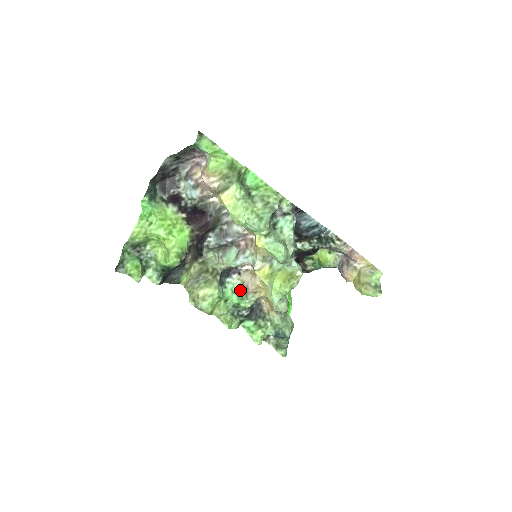
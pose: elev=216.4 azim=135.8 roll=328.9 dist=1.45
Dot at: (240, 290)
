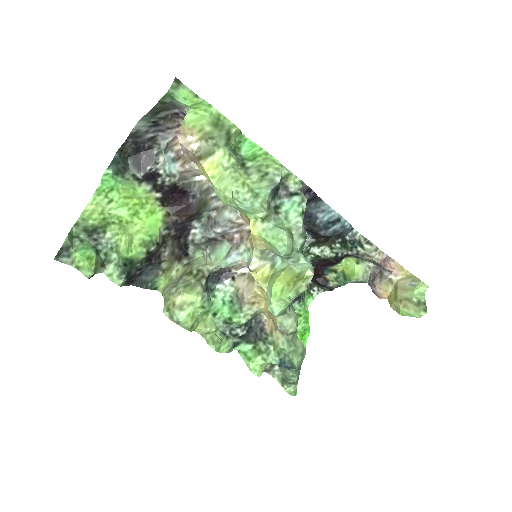
Dot at: (233, 300)
